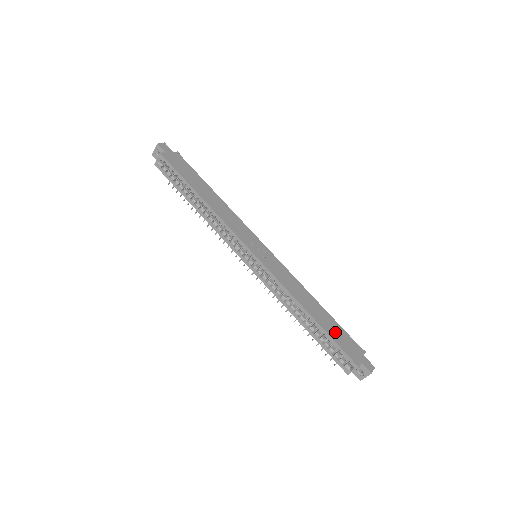
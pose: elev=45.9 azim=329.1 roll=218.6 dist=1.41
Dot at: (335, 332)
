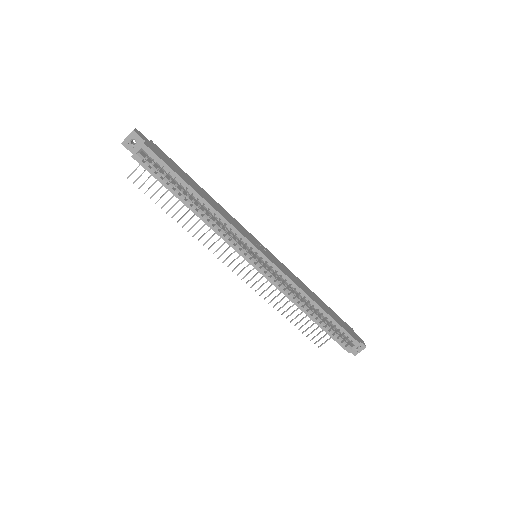
Dot at: (336, 318)
